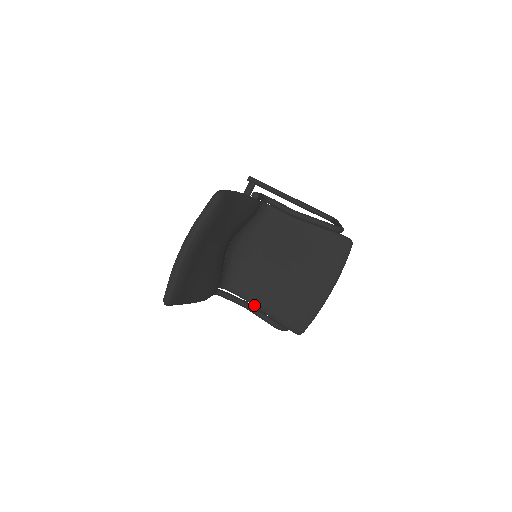
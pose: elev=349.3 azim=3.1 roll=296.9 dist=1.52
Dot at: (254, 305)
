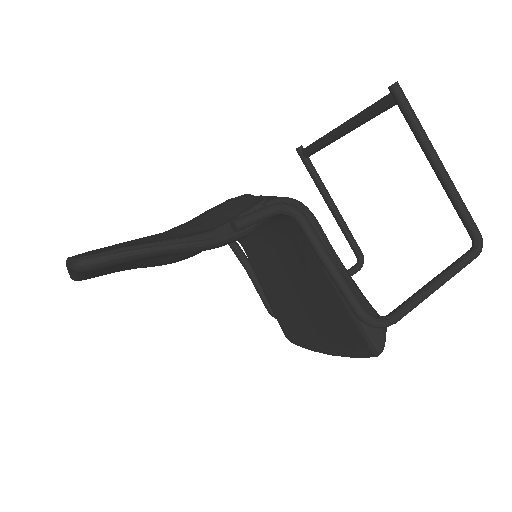
Dot at: (258, 278)
